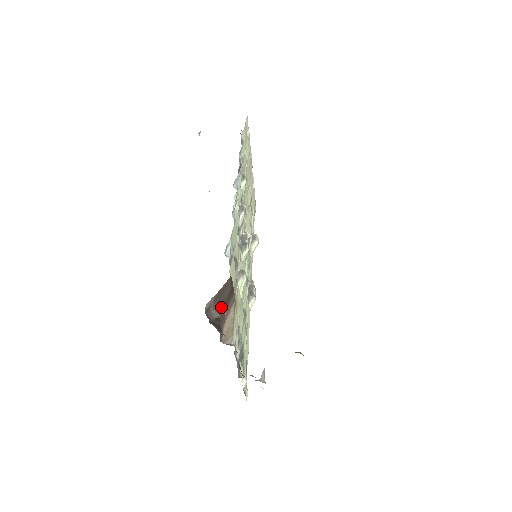
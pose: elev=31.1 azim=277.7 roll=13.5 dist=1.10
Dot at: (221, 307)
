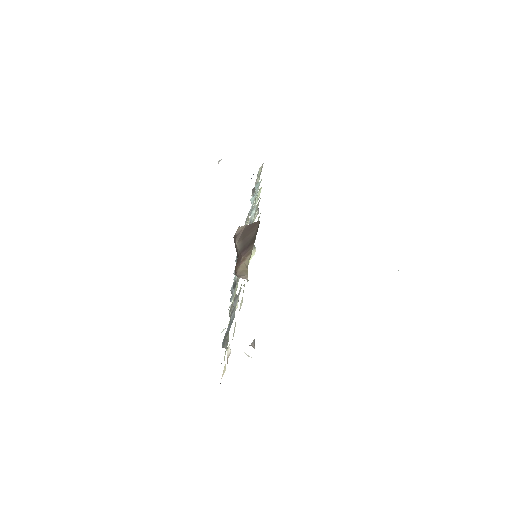
Dot at: (242, 247)
